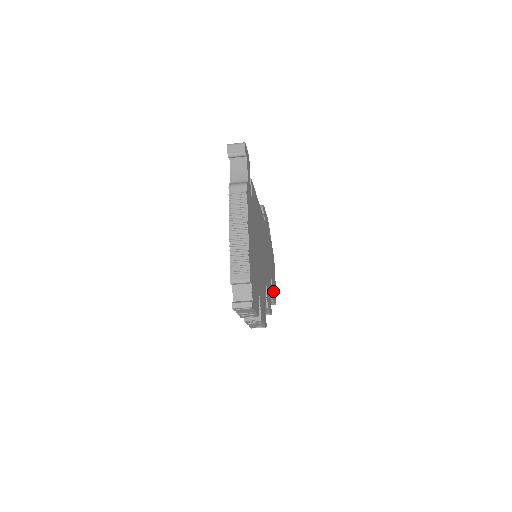
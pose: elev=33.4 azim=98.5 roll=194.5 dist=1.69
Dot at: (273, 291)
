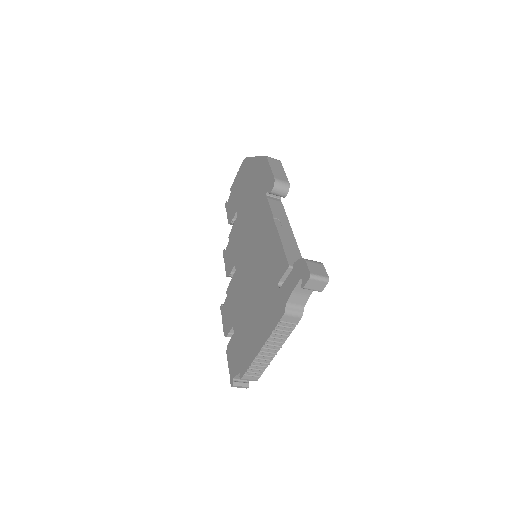
Dot at: occluded
